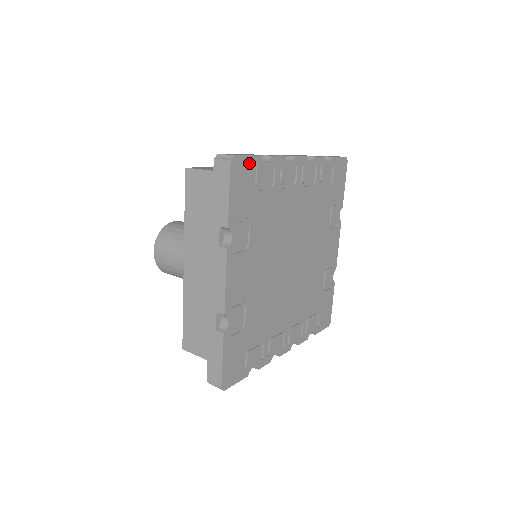
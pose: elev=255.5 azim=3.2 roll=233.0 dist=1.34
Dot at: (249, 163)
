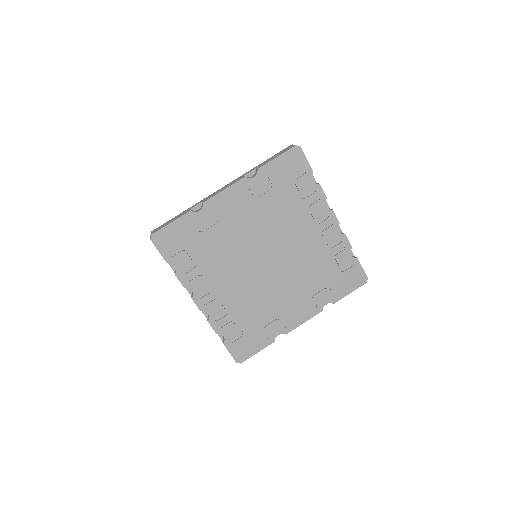
Dot at: (304, 164)
